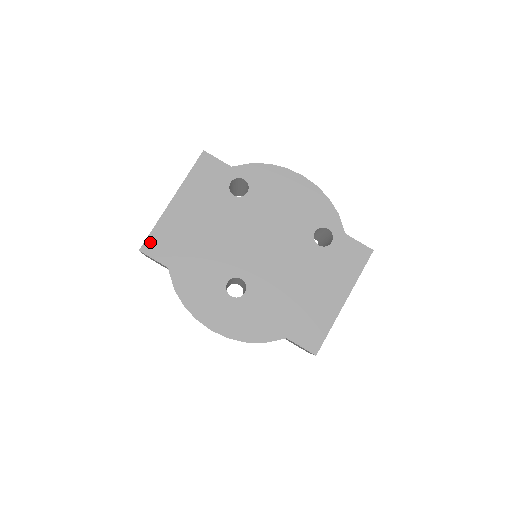
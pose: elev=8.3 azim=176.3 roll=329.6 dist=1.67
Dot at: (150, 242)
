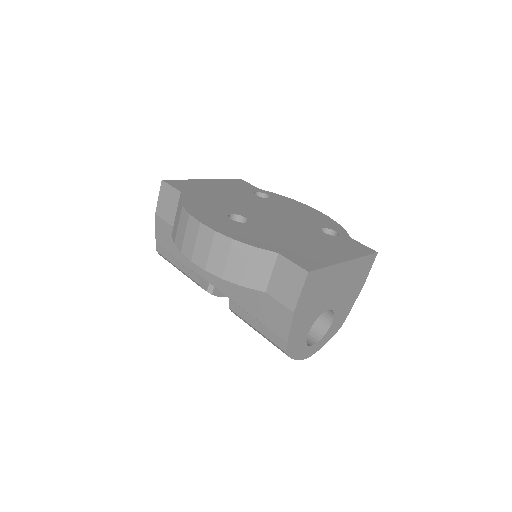
Dot at: (174, 181)
